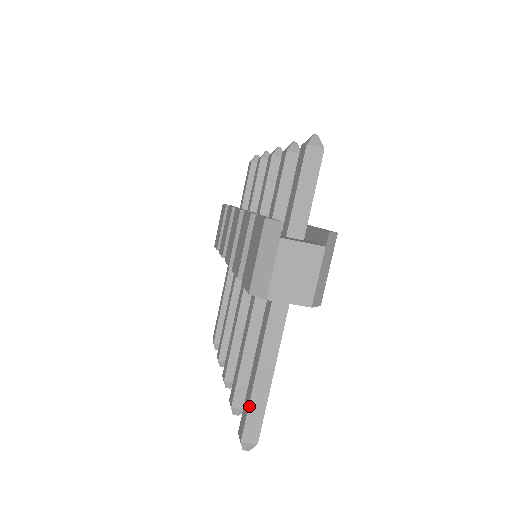
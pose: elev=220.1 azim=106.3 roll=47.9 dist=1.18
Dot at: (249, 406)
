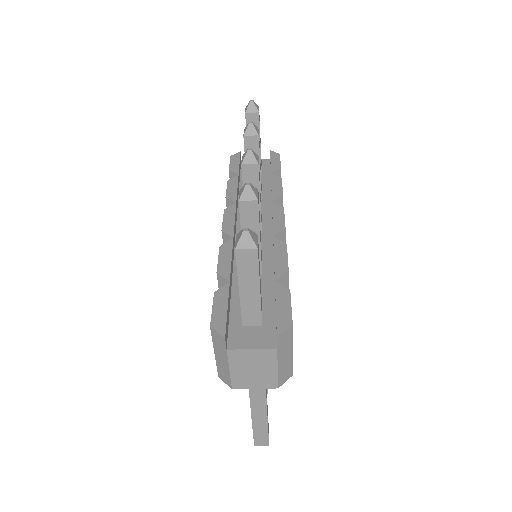
Dot at: (253, 428)
